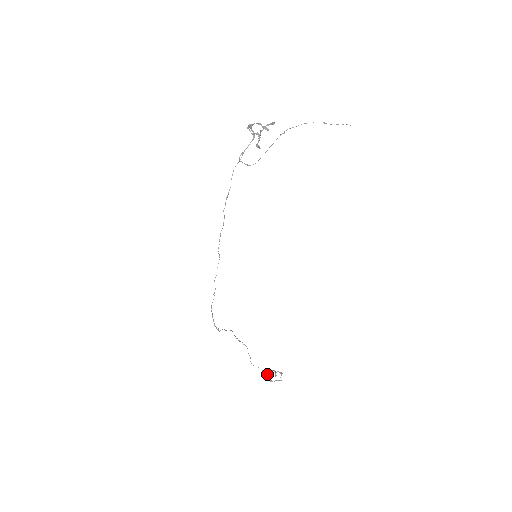
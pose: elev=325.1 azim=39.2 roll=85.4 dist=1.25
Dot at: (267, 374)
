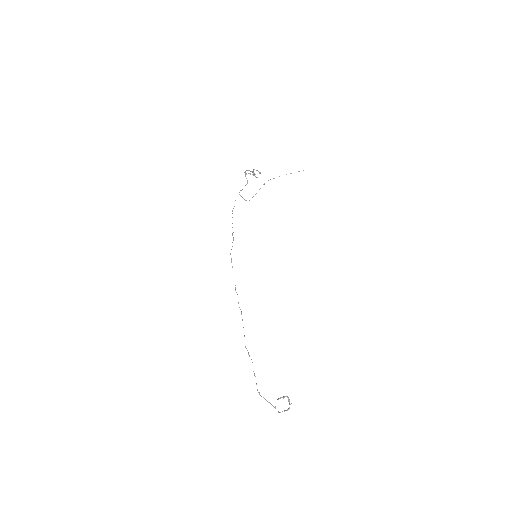
Dot at: (274, 407)
